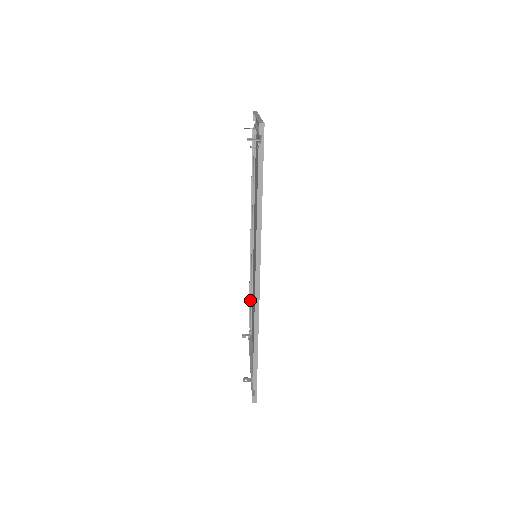
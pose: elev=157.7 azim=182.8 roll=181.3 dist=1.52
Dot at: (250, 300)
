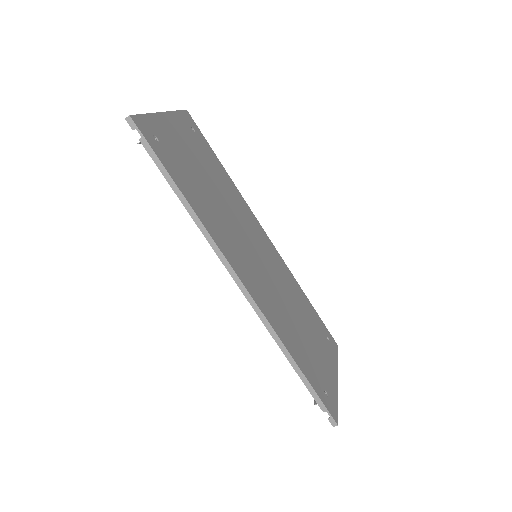
Dot at: occluded
